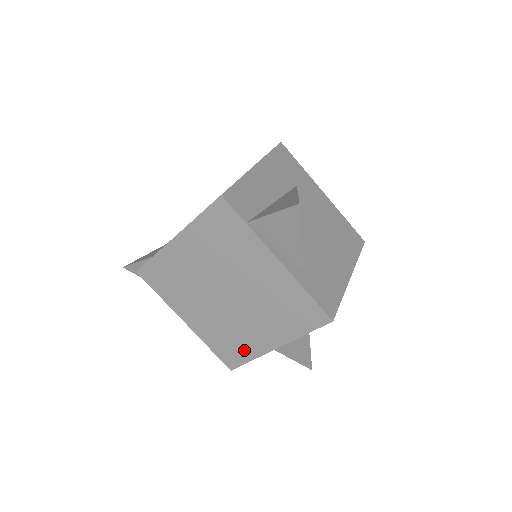
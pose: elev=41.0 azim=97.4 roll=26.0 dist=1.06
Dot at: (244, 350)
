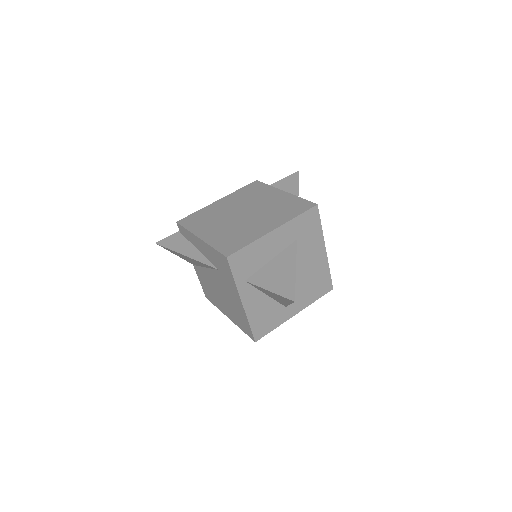
Dot at: (245, 239)
